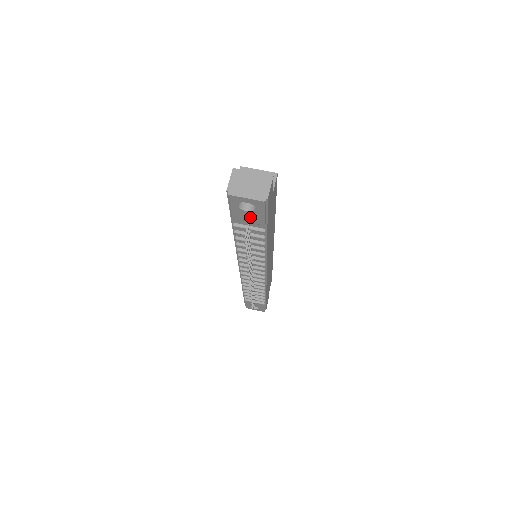
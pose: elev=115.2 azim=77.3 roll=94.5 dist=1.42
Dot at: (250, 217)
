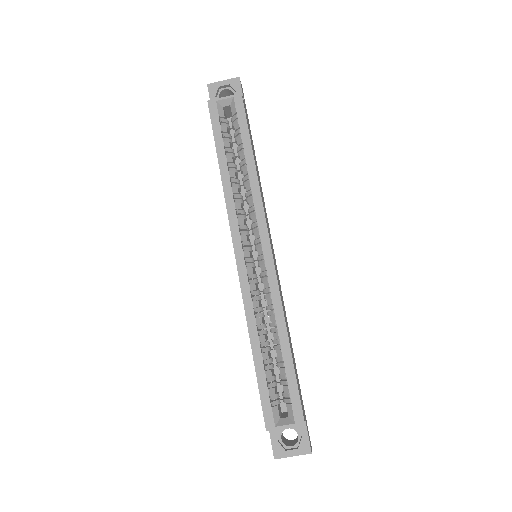
Dot at: occluded
